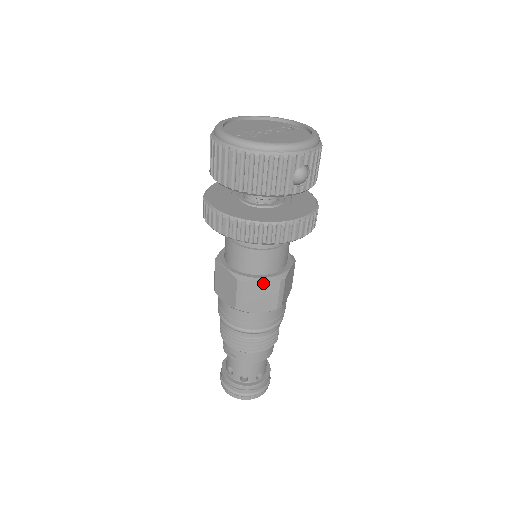
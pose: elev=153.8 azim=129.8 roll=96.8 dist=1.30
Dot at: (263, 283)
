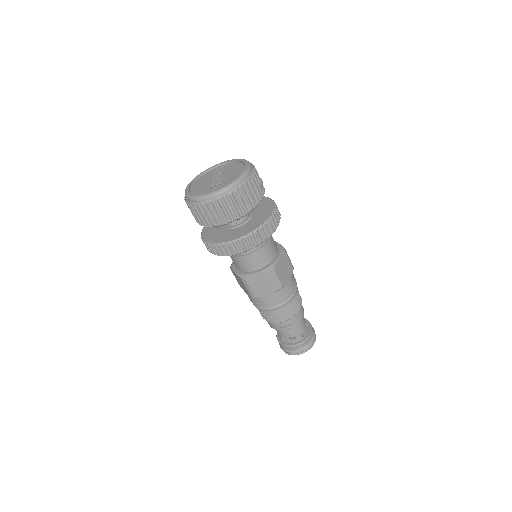
Dot at: (280, 260)
